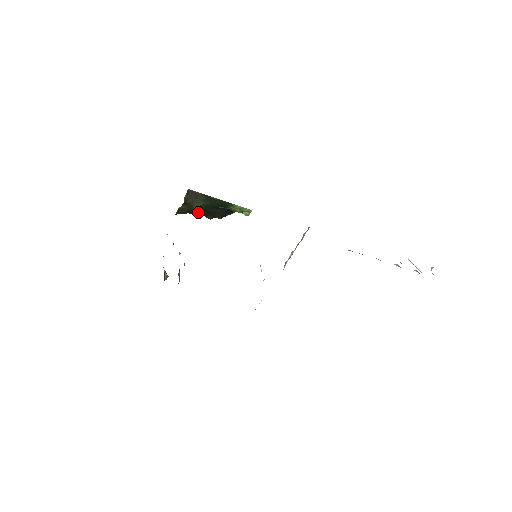
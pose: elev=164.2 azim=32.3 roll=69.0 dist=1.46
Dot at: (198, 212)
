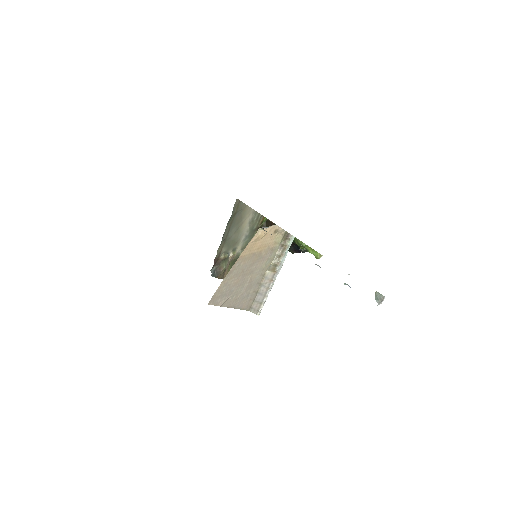
Dot at: occluded
